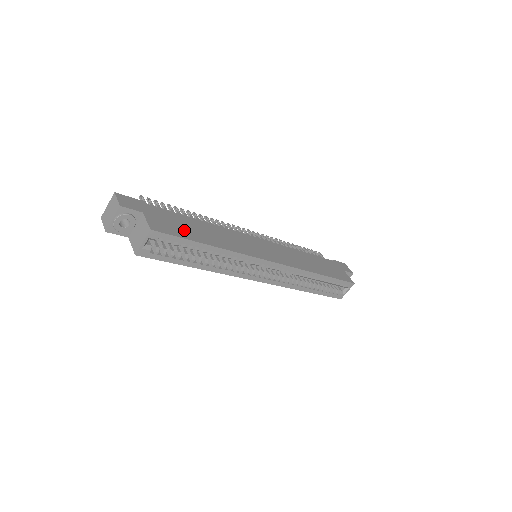
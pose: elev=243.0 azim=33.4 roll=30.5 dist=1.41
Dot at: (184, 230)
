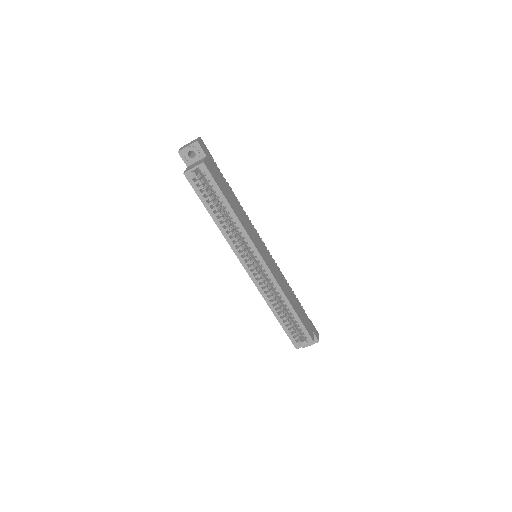
Dot at: (222, 186)
